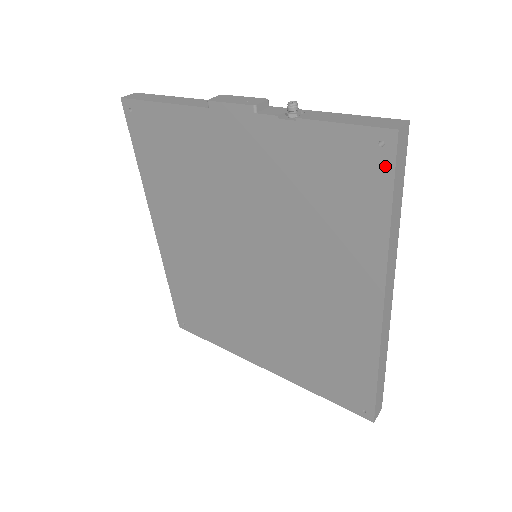
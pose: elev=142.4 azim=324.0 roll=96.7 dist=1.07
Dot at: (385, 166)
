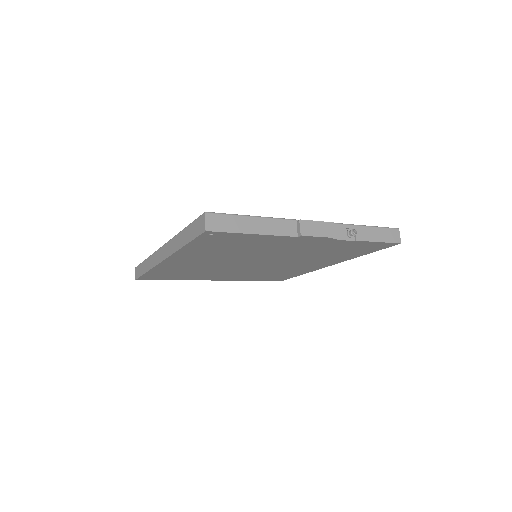
Dot at: (383, 248)
